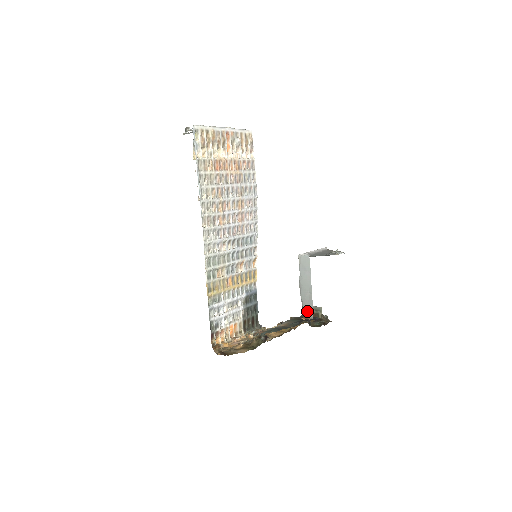
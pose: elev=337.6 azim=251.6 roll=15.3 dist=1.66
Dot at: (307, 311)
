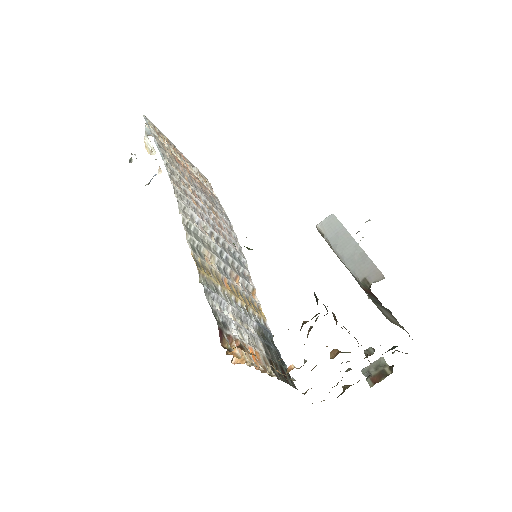
Dot at: (369, 277)
